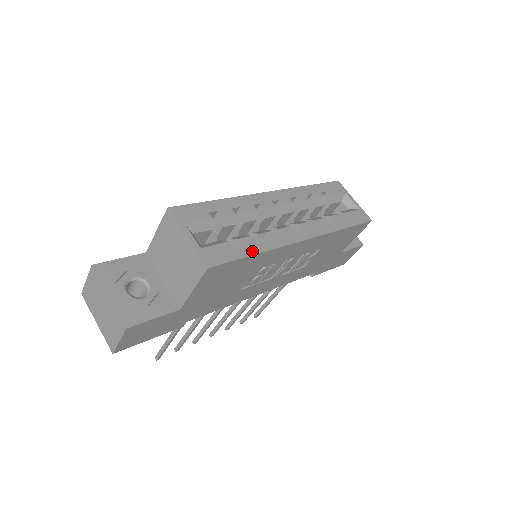
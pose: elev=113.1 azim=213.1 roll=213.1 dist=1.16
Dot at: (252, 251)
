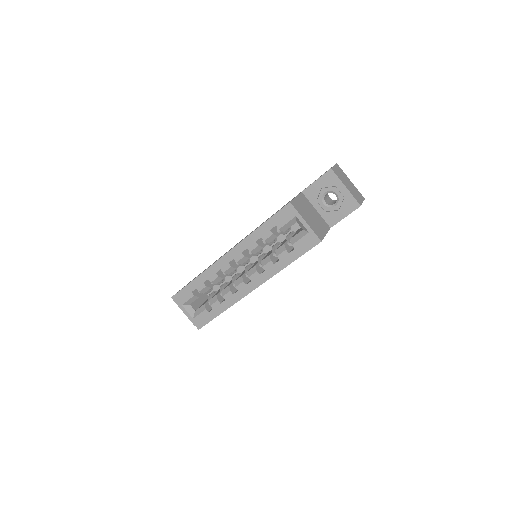
Dot at: (219, 312)
